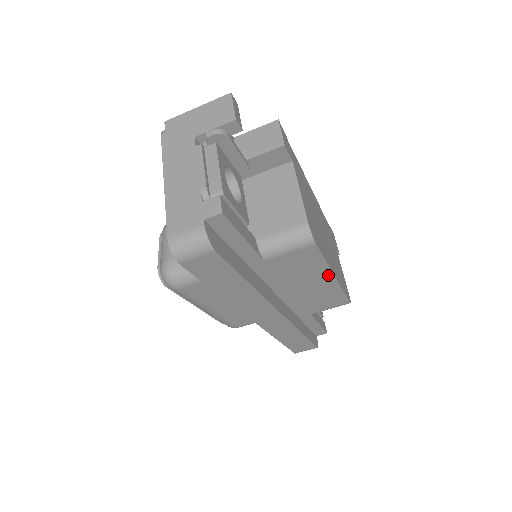
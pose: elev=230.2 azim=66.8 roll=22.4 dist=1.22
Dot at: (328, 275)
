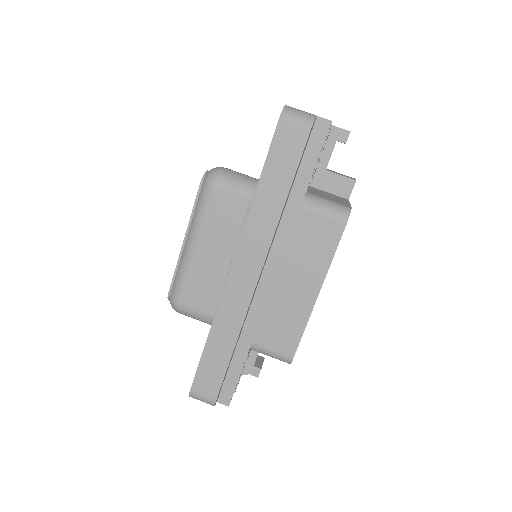
Dot at: (318, 283)
